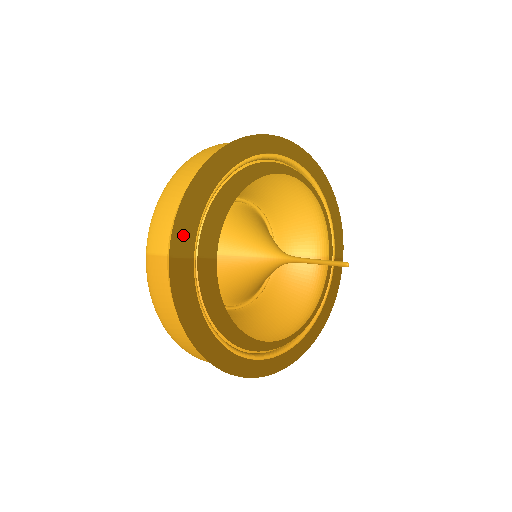
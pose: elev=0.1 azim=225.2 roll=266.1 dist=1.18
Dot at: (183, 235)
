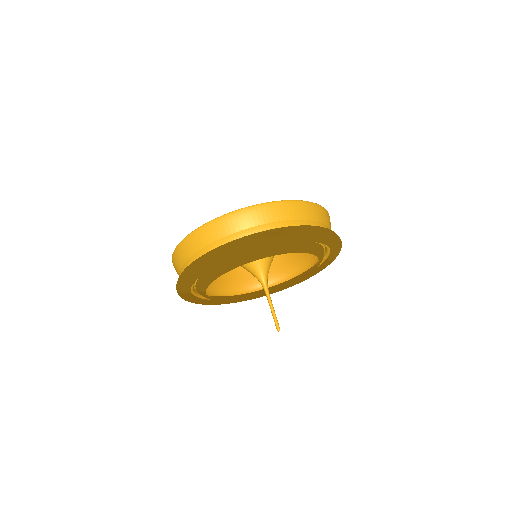
Dot at: (182, 288)
